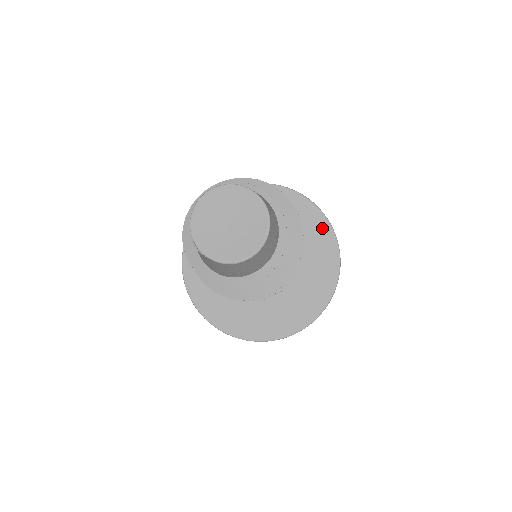
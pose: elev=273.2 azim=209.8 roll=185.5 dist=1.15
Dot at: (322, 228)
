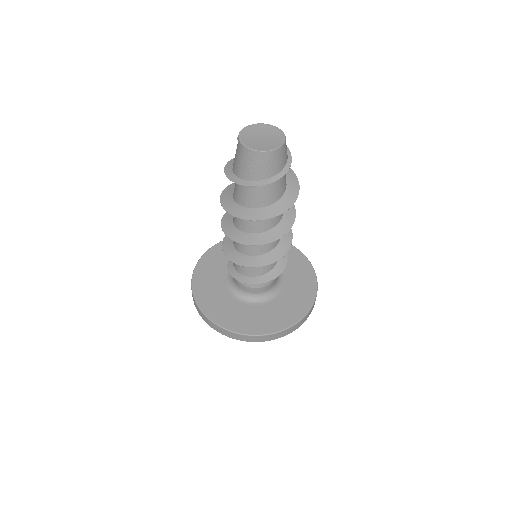
Dot at: (310, 280)
